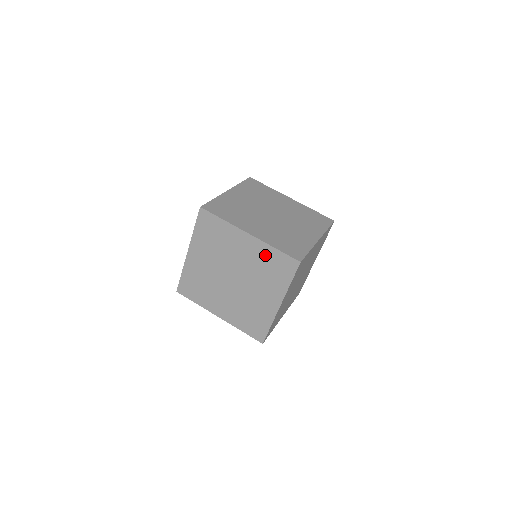
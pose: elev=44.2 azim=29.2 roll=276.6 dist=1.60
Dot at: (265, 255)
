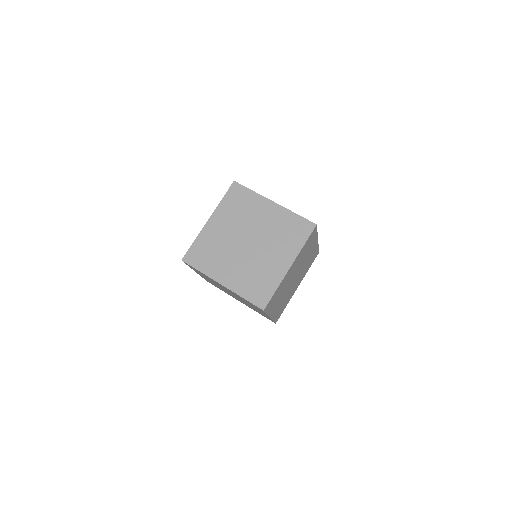
Dot at: (240, 297)
